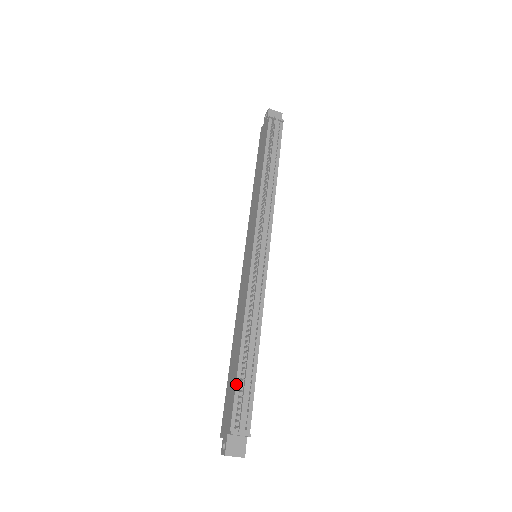
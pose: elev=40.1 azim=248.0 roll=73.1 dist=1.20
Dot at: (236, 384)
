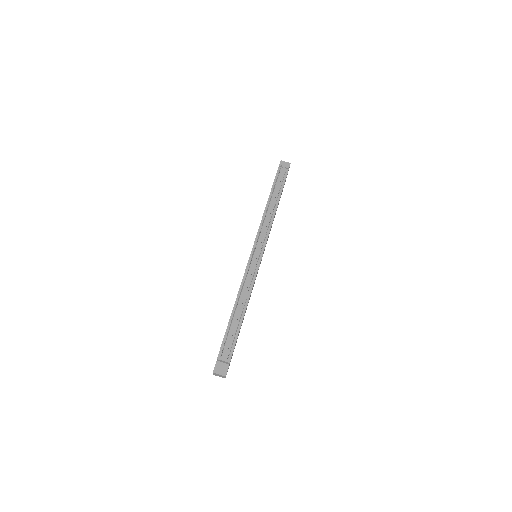
Dot at: (226, 331)
